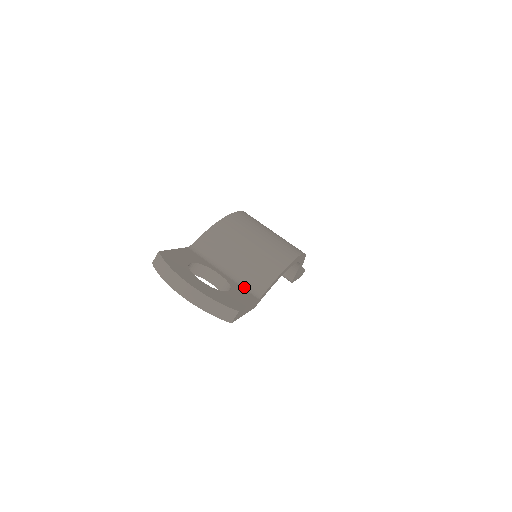
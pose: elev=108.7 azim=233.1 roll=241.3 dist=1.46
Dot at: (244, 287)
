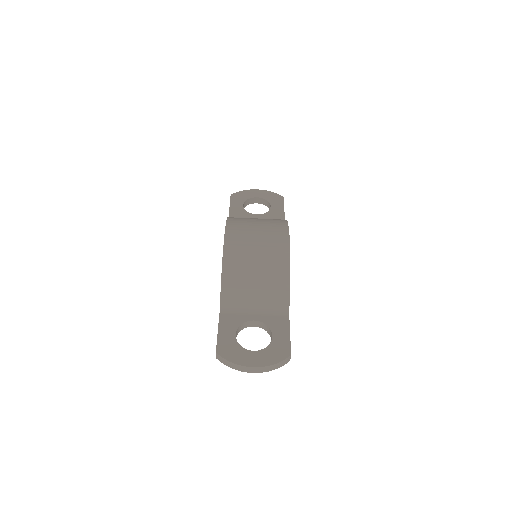
Dot at: (274, 314)
